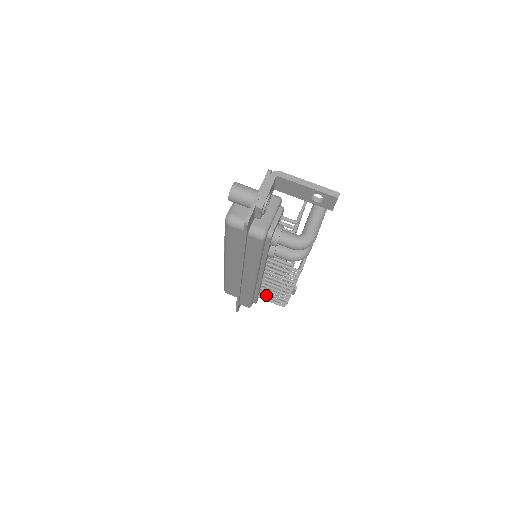
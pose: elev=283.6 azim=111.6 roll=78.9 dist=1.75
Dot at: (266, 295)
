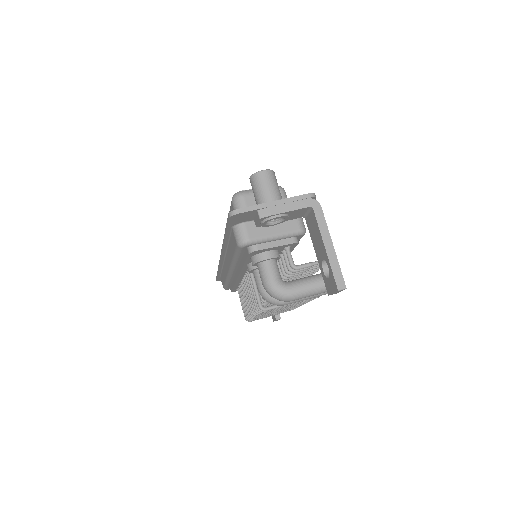
Dot at: occluded
